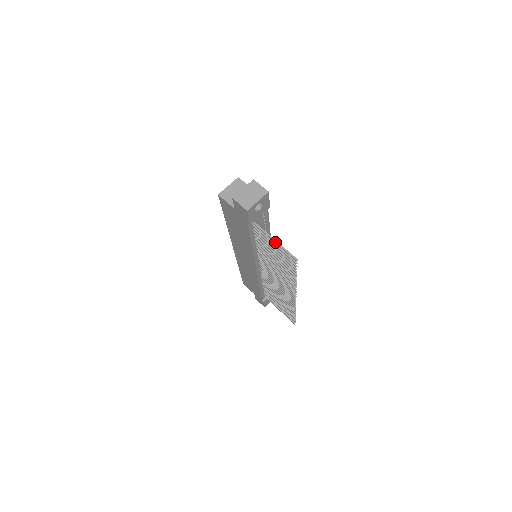
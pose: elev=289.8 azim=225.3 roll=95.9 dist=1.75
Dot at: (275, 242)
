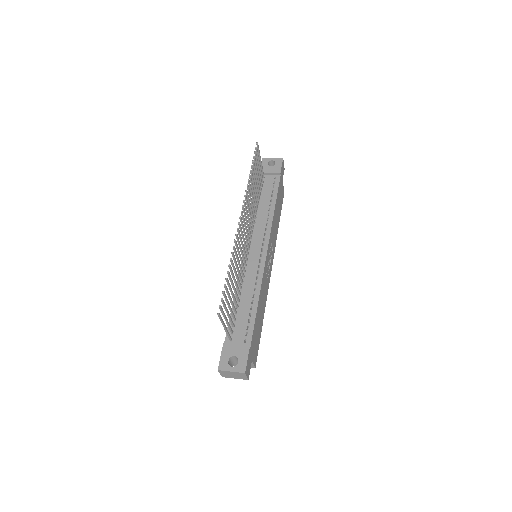
Dot at: (260, 159)
